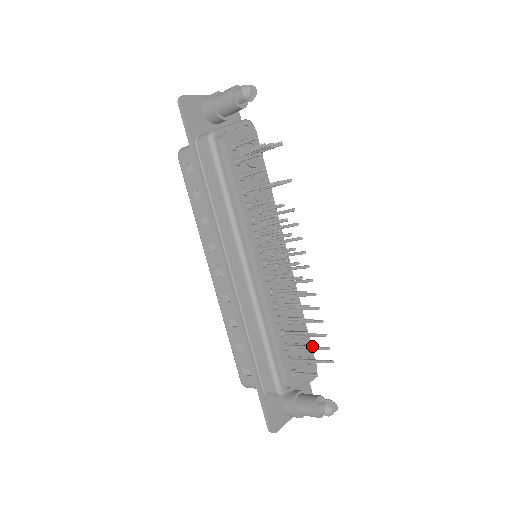
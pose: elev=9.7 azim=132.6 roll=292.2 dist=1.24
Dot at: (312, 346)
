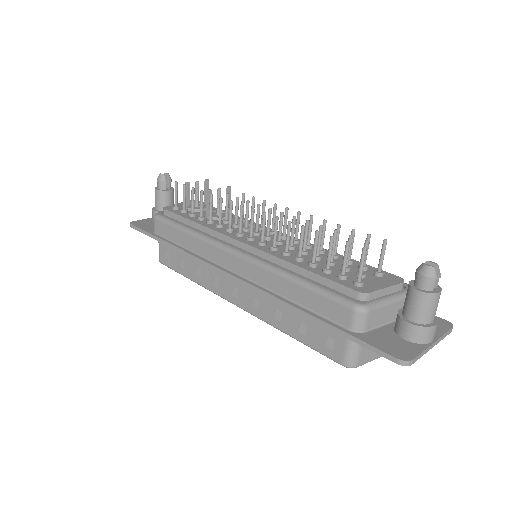
Dot at: occluded
